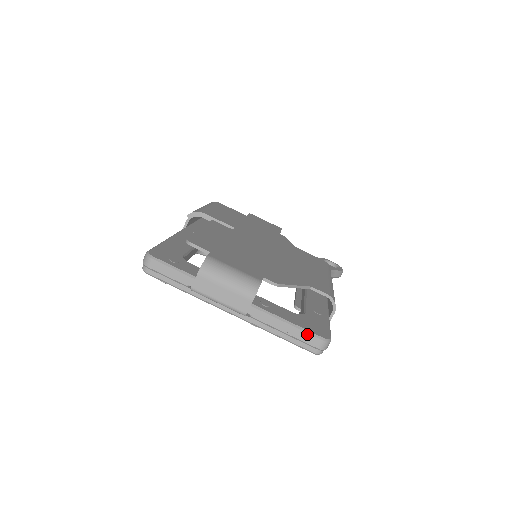
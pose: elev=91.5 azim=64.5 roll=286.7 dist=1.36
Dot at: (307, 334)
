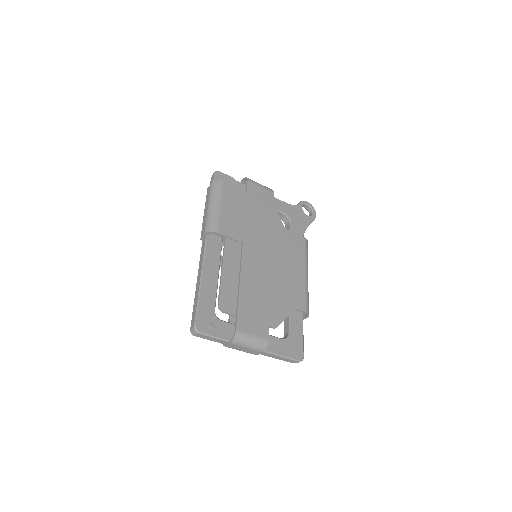
Dot at: (291, 360)
